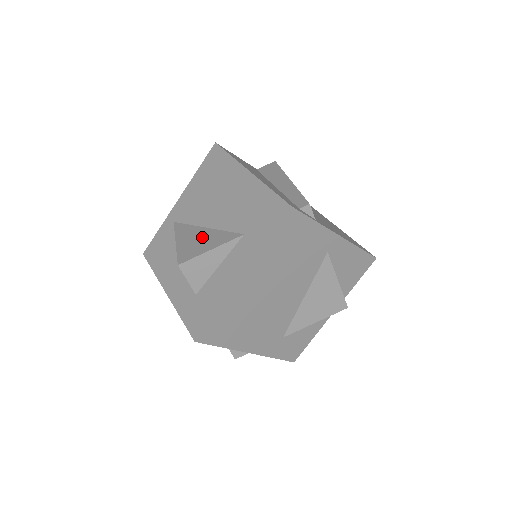
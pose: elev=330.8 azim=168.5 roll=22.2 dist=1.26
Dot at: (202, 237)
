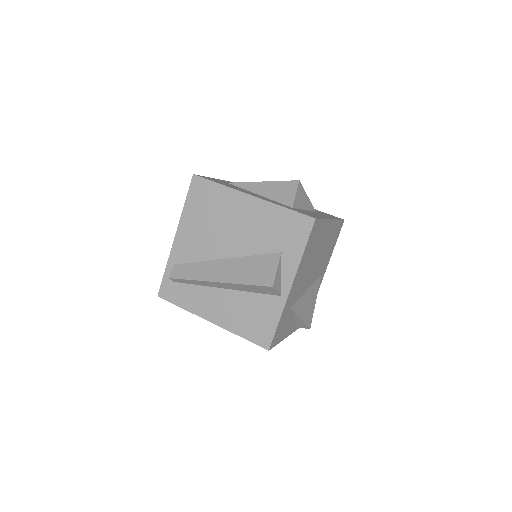
Dot at: occluded
